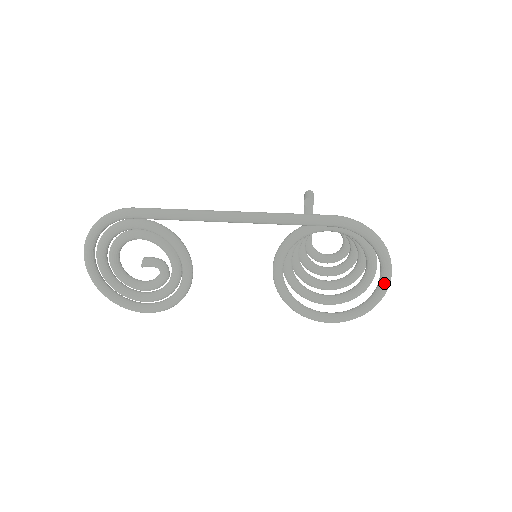
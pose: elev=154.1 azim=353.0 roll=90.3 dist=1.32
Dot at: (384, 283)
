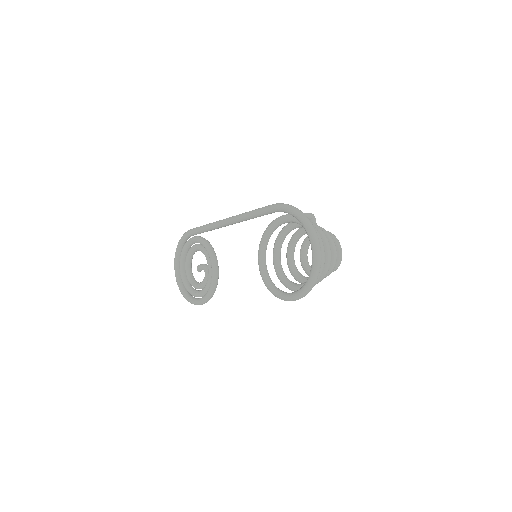
Dot at: (312, 252)
